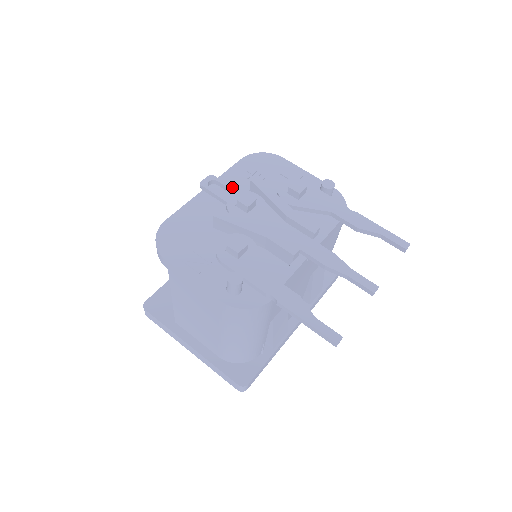
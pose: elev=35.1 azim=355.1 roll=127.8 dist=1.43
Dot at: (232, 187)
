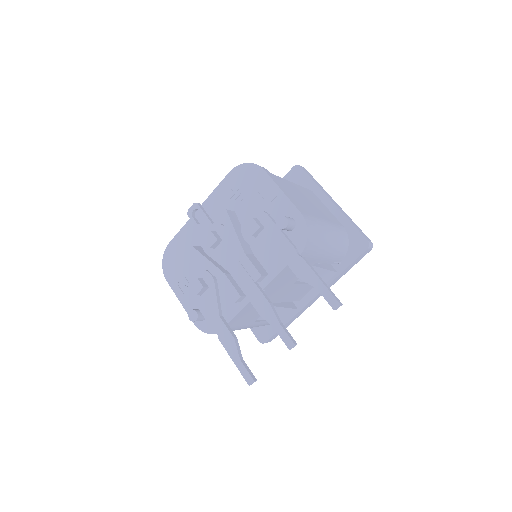
Dot at: (208, 218)
